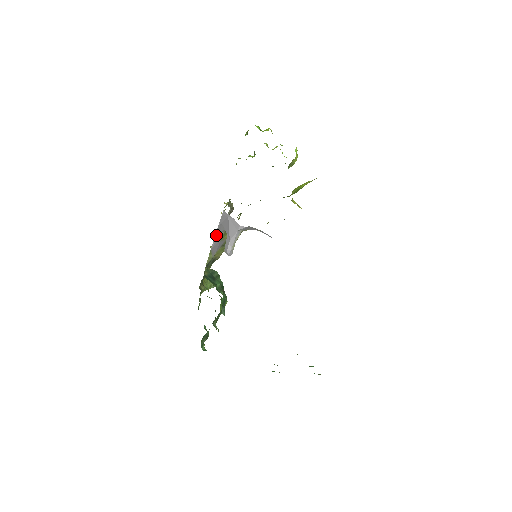
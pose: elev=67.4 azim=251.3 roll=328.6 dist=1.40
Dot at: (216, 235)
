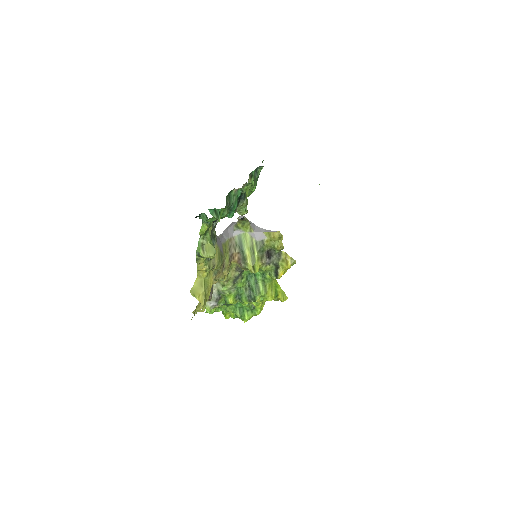
Dot at: (221, 235)
